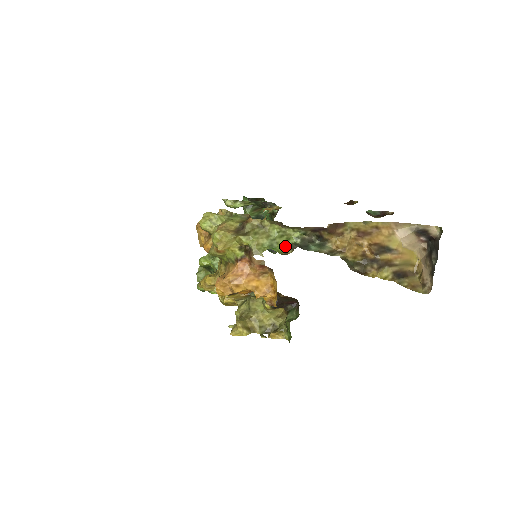
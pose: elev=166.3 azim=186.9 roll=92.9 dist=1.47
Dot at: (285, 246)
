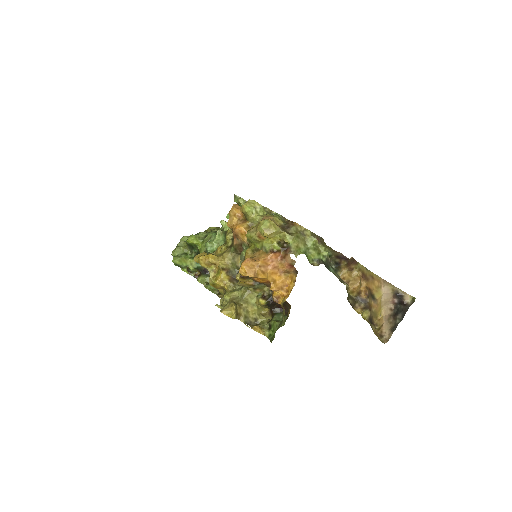
Dot at: (314, 258)
